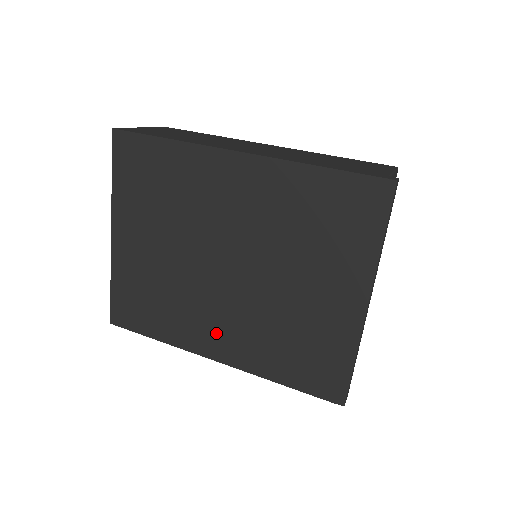
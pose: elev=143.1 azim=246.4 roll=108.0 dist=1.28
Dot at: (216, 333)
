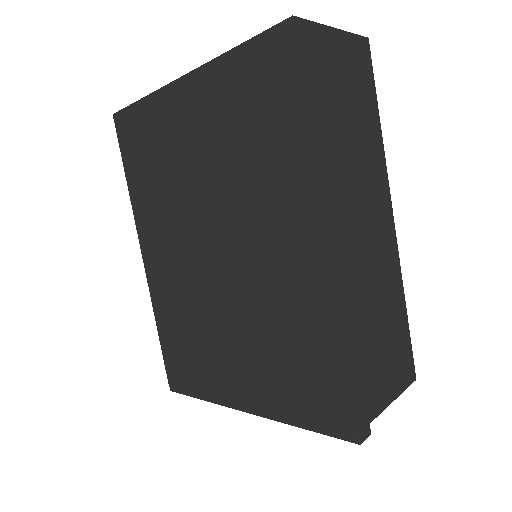
Dot at: (161, 253)
